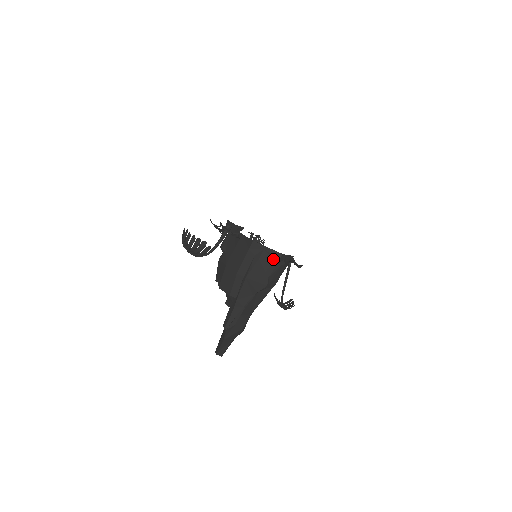
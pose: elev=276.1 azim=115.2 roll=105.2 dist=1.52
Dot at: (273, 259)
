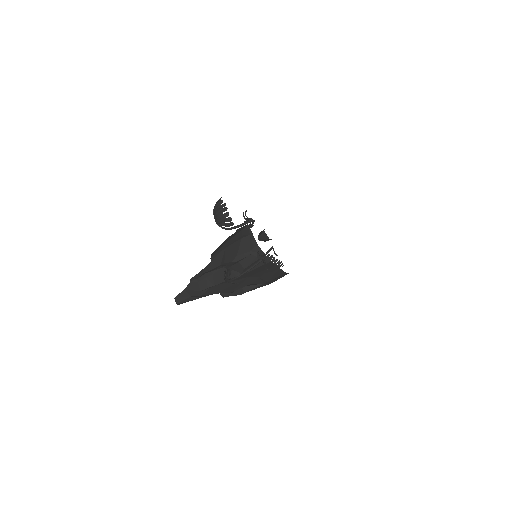
Dot at: (250, 245)
